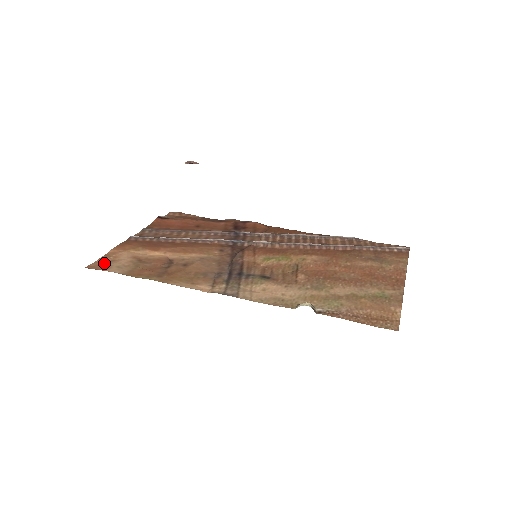
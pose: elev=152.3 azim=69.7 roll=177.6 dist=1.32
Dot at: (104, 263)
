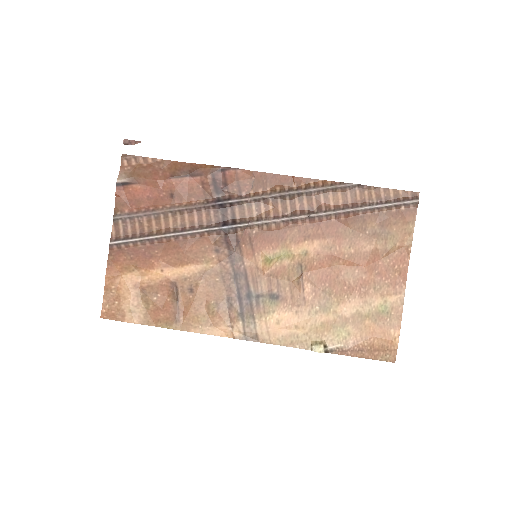
Dot at: (113, 305)
